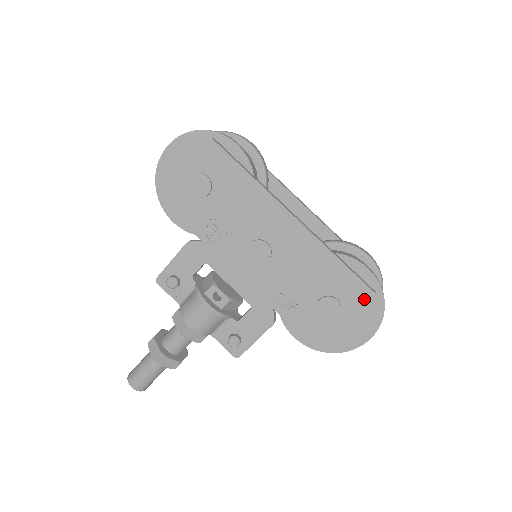
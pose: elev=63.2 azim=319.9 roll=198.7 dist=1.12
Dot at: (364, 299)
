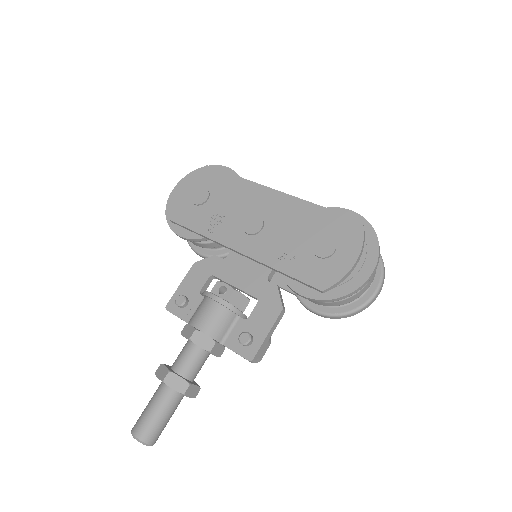
Dot at: (354, 229)
